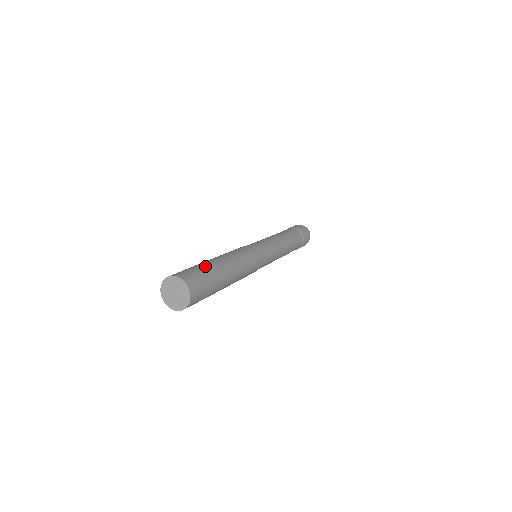
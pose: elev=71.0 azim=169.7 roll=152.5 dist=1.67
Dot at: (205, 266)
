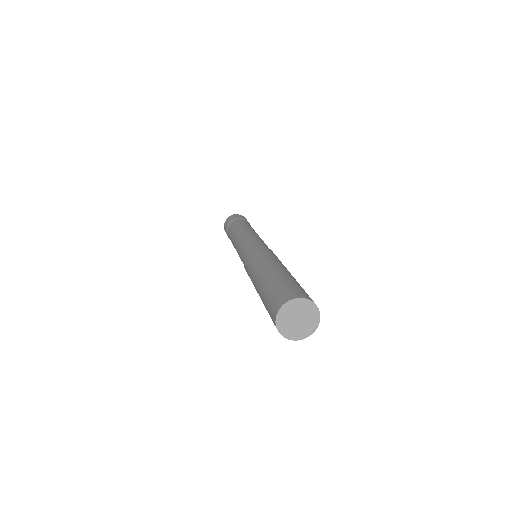
Dot at: occluded
